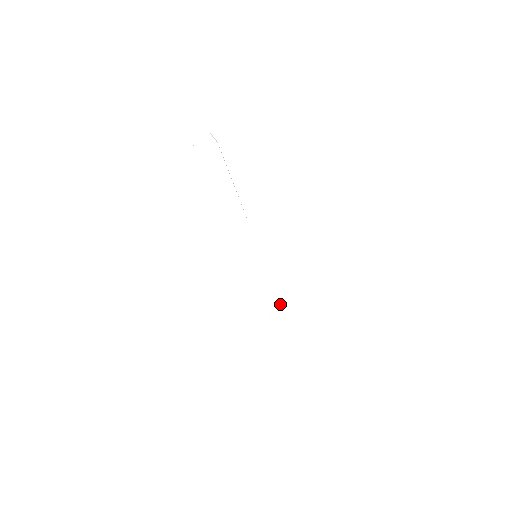
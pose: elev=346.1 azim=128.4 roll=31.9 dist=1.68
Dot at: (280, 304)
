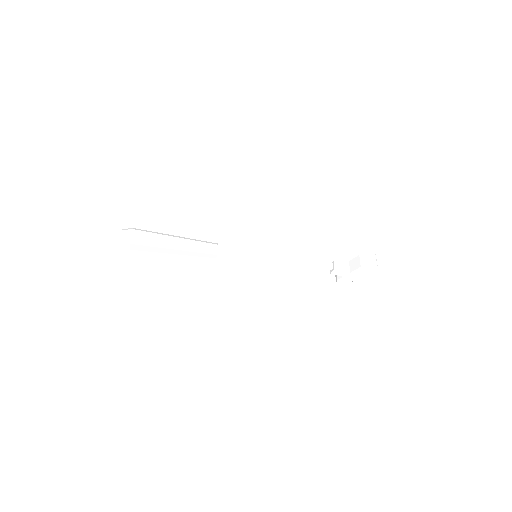
Dot at: (323, 263)
